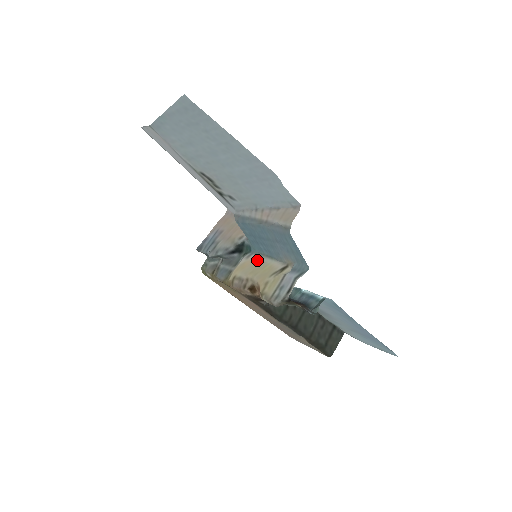
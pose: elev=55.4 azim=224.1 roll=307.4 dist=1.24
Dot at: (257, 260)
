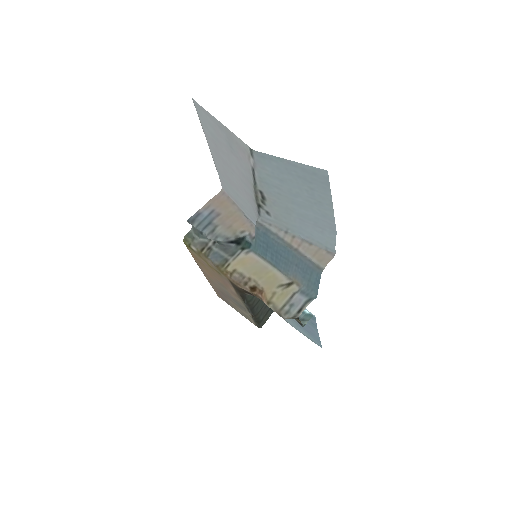
Dot at: (257, 261)
